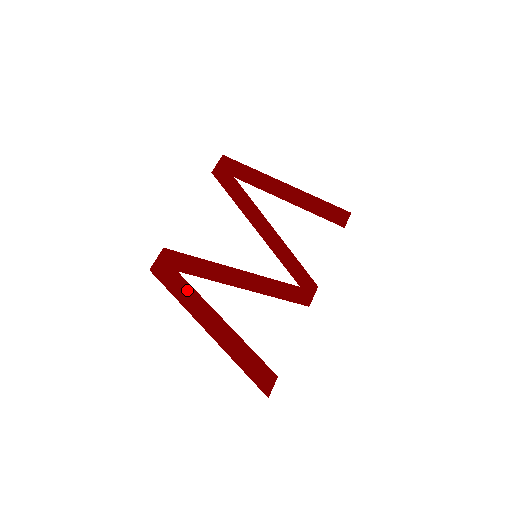
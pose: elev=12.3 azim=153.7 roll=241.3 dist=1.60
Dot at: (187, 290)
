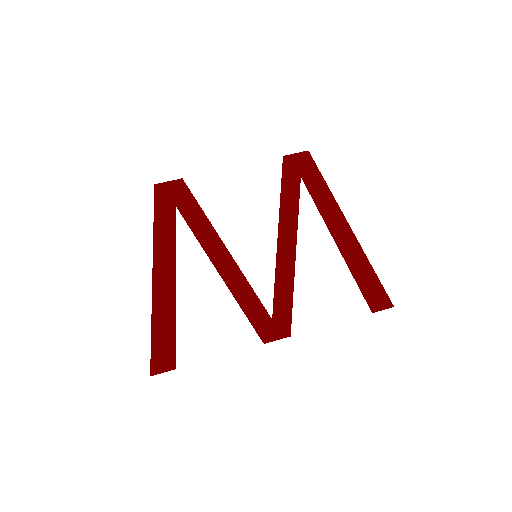
Dot at: (169, 227)
